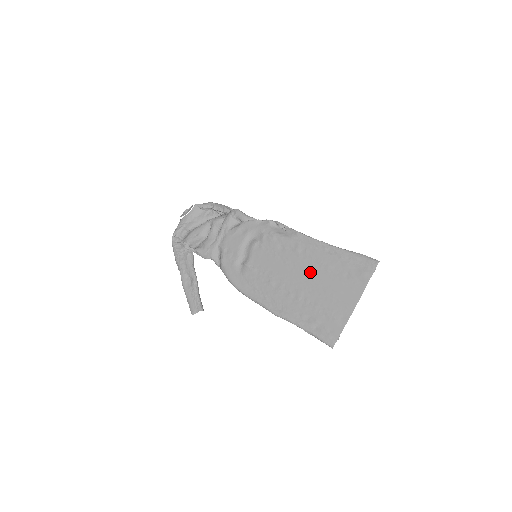
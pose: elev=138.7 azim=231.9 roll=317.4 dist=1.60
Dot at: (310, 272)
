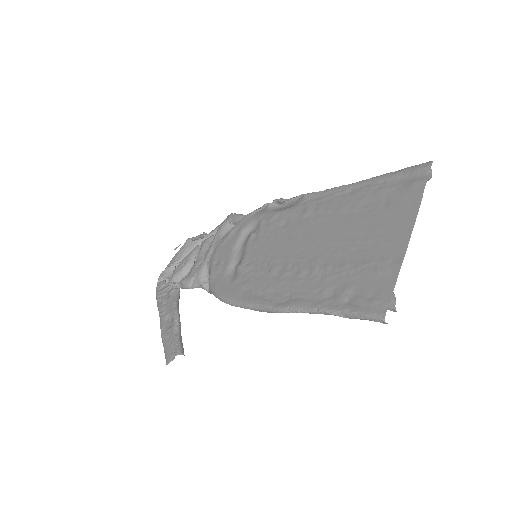
Dot at: (327, 229)
